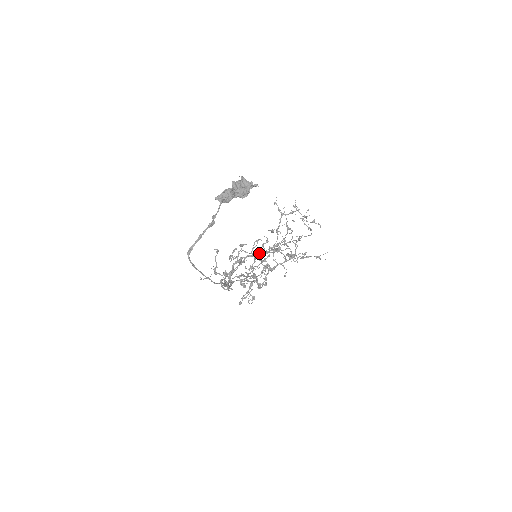
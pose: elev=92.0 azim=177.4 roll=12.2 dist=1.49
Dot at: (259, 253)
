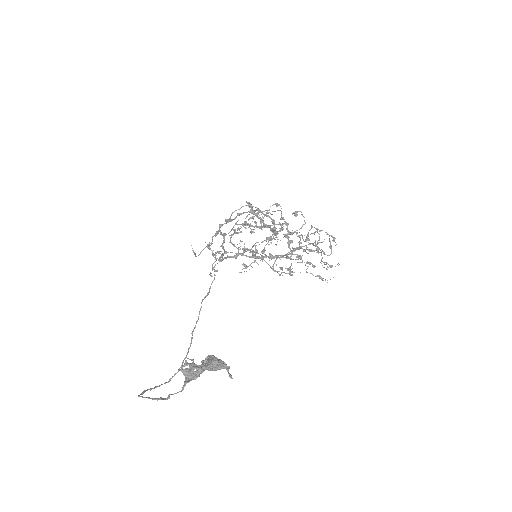
Dot at: occluded
